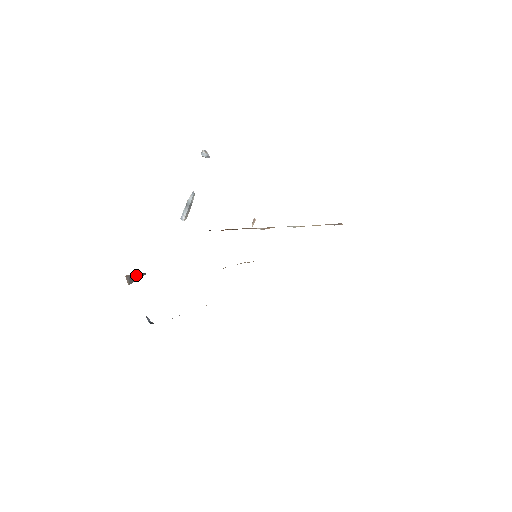
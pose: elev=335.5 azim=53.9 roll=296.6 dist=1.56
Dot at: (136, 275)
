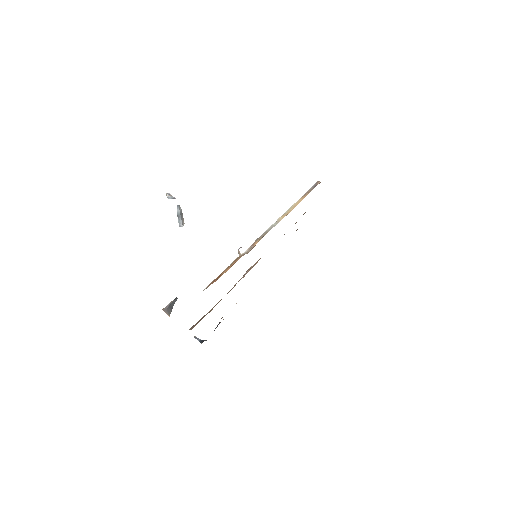
Dot at: (170, 304)
